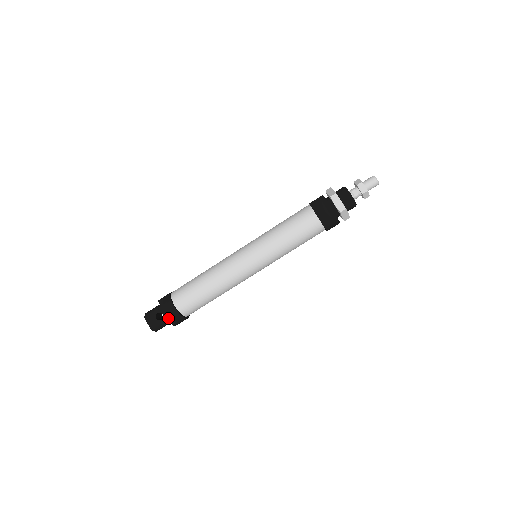
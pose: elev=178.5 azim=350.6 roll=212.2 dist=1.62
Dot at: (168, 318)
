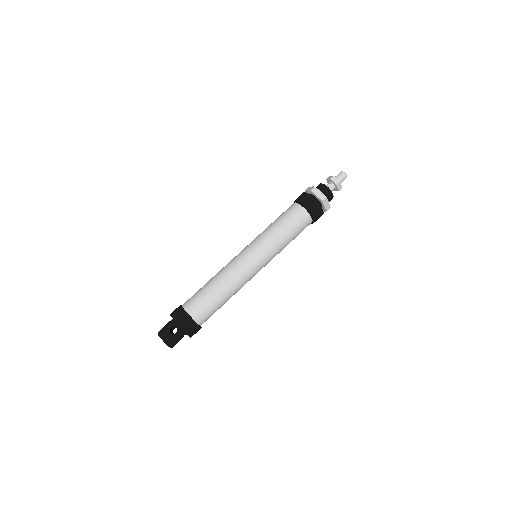
Dot at: (182, 329)
